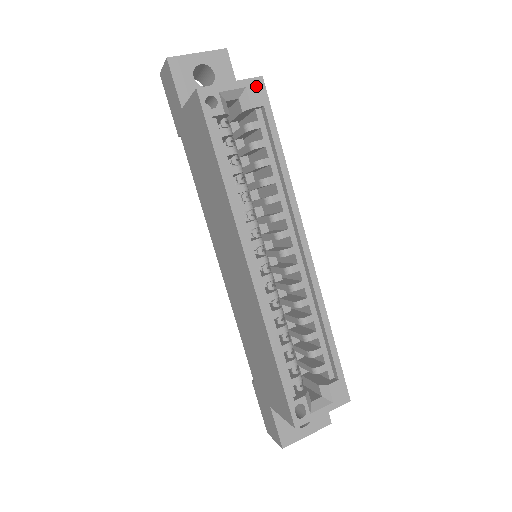
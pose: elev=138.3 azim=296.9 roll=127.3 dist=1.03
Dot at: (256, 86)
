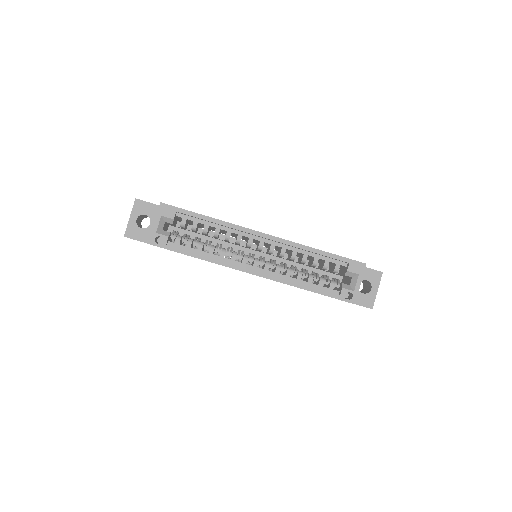
Dot at: (164, 209)
